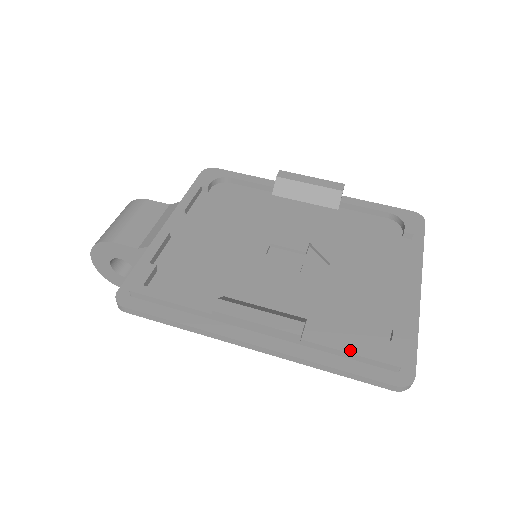
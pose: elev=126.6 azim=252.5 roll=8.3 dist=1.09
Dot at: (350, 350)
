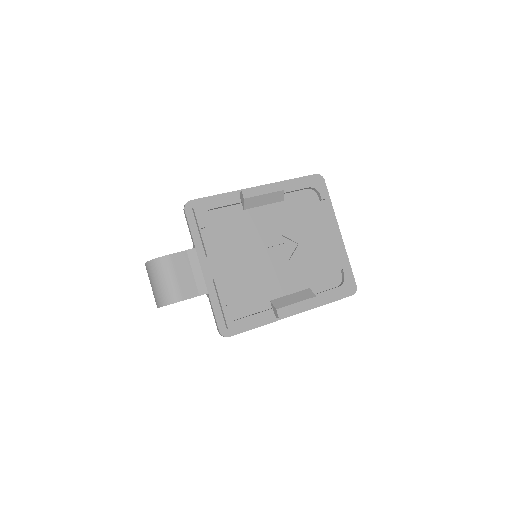
Dot at: (333, 293)
